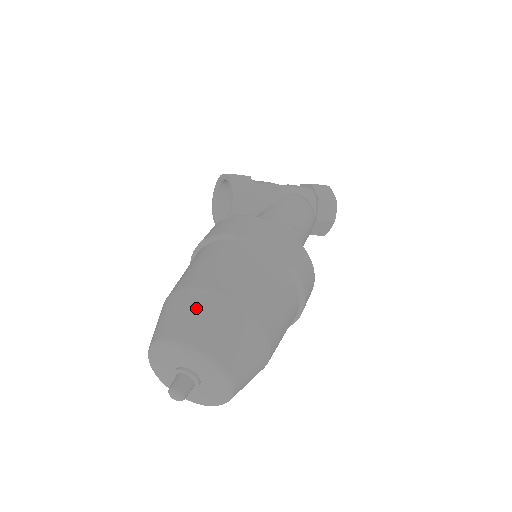
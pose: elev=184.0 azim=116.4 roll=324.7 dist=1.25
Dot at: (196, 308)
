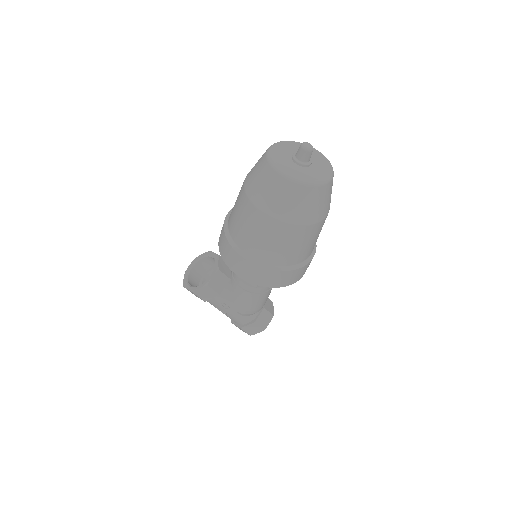
Dot at: occluded
